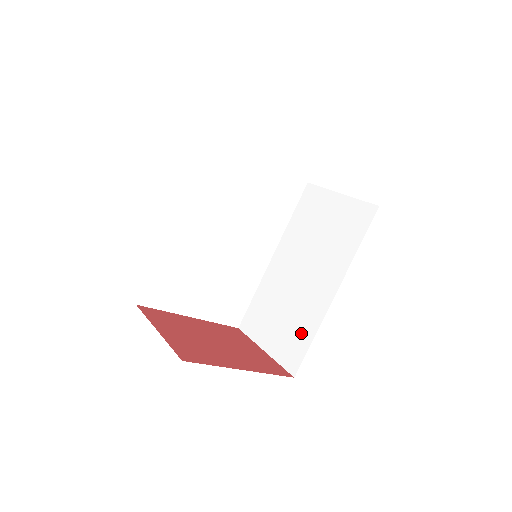
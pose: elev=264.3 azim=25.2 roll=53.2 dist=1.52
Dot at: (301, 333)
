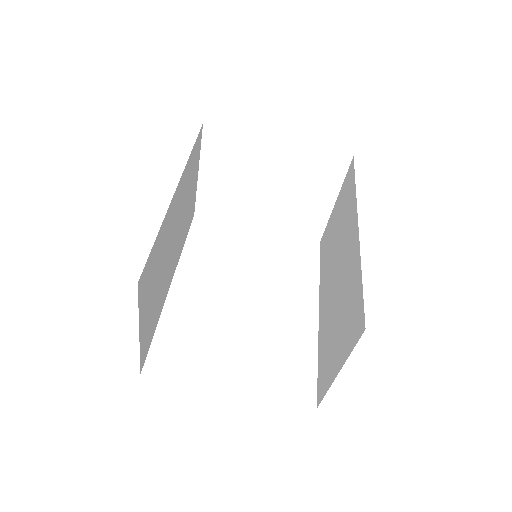
Dot at: (353, 294)
